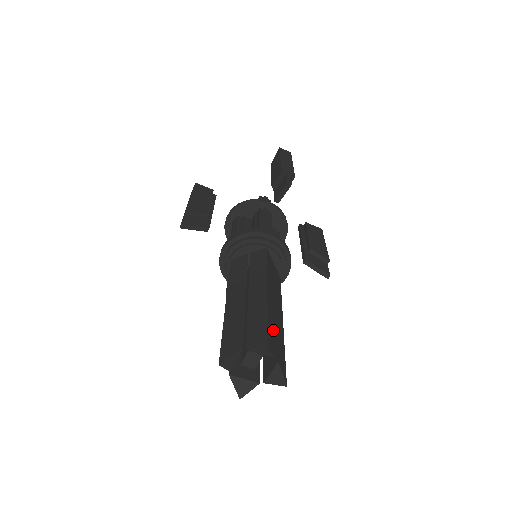
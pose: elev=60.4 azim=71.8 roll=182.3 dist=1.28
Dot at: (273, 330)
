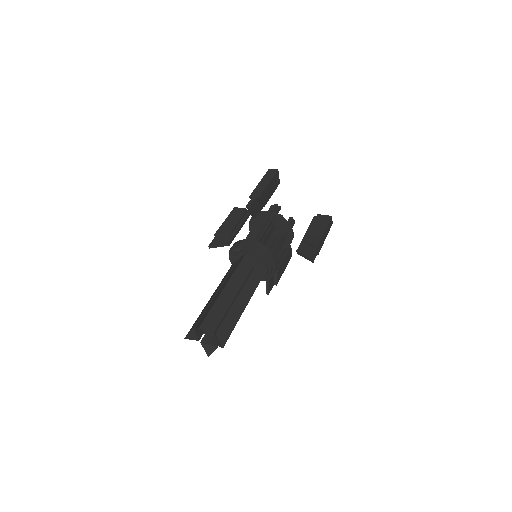
Dot at: occluded
